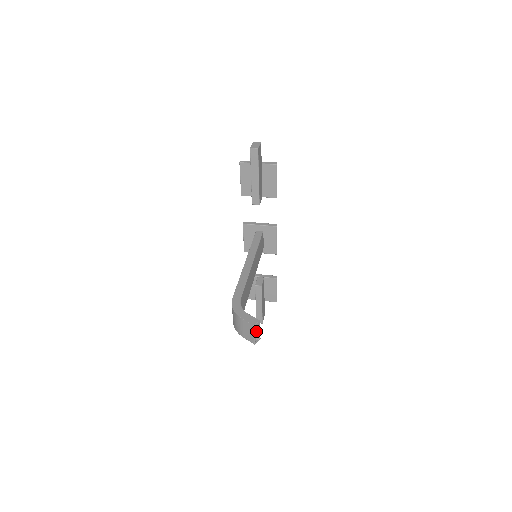
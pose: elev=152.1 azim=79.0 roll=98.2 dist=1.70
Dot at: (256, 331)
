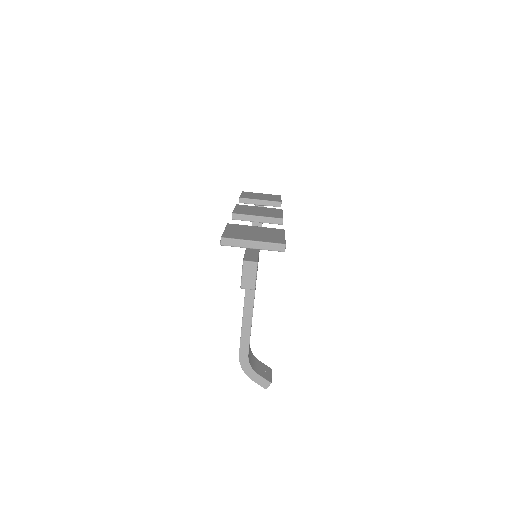
Dot at: occluded
